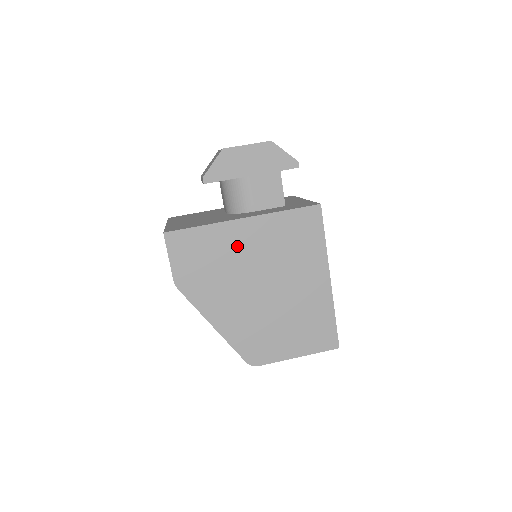
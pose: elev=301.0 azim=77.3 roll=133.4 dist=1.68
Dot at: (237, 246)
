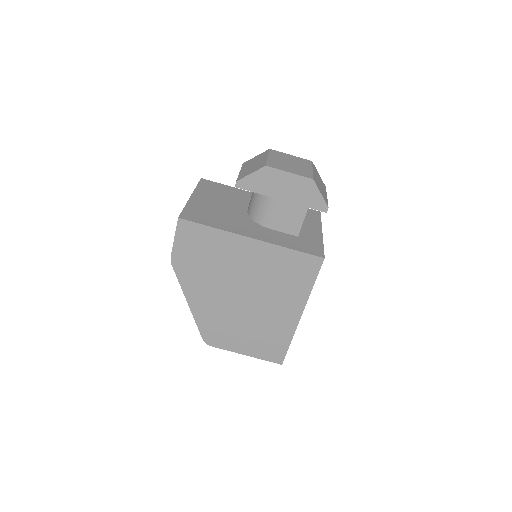
Dot at: (236, 256)
